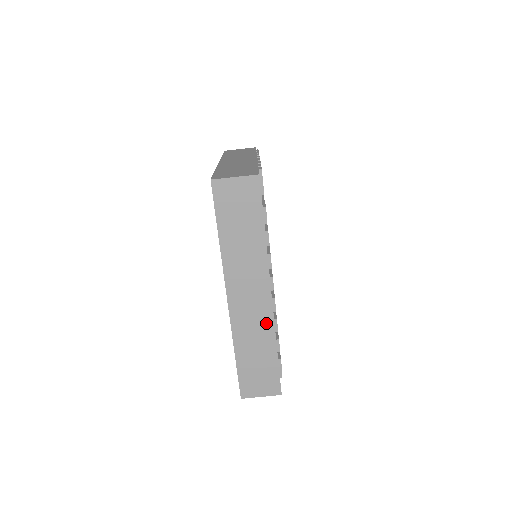
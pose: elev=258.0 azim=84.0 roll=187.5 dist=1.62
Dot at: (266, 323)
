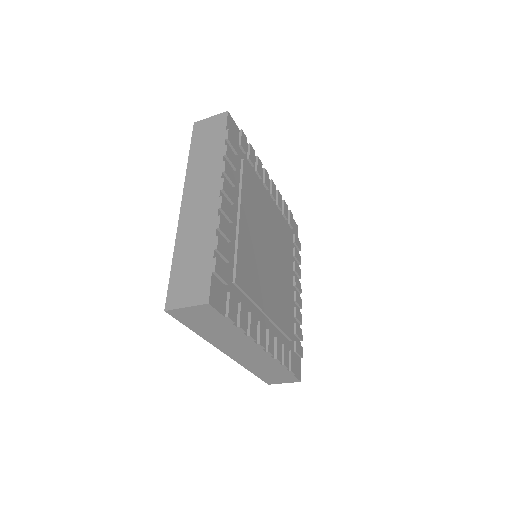
Dot at: (268, 360)
